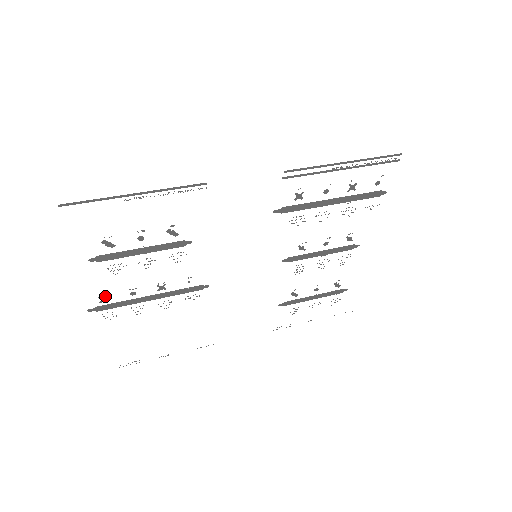
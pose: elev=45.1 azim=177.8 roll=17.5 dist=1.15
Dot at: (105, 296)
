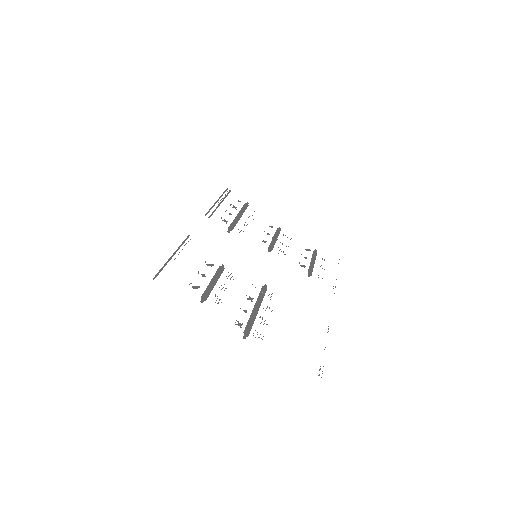
Dot at: occluded
